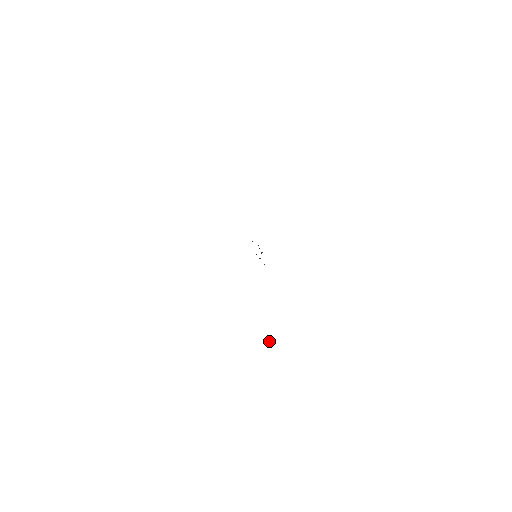
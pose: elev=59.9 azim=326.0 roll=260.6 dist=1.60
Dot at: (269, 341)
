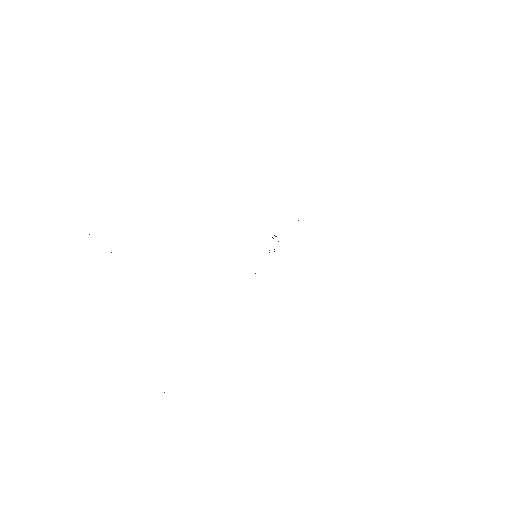
Dot at: occluded
